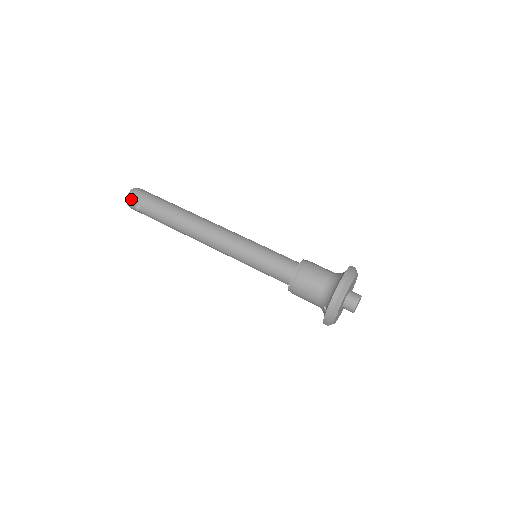
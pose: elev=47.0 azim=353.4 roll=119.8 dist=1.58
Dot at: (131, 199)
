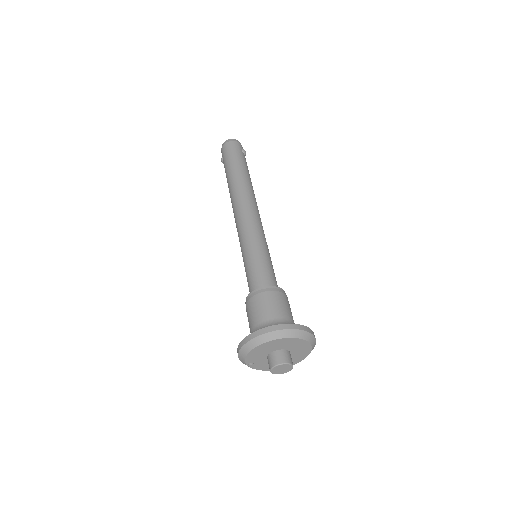
Dot at: (221, 150)
